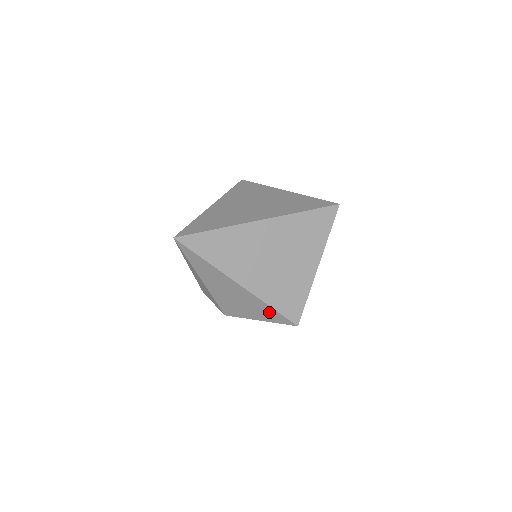
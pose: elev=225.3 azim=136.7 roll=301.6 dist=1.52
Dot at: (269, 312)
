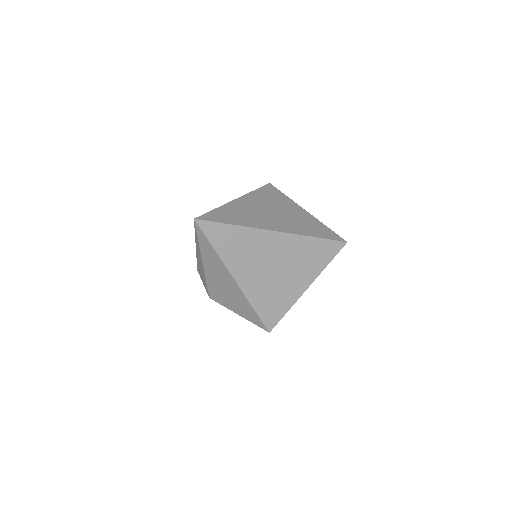
Dot at: (250, 311)
